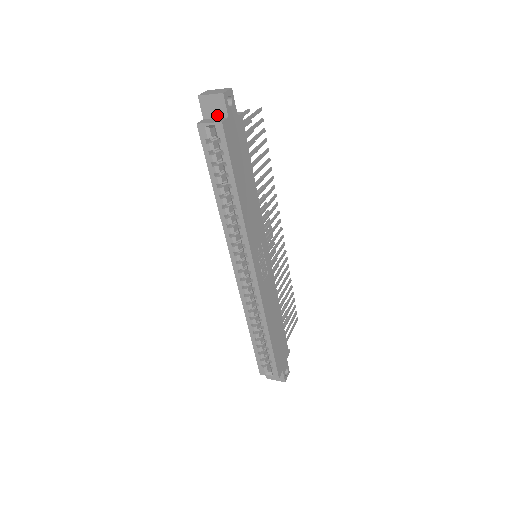
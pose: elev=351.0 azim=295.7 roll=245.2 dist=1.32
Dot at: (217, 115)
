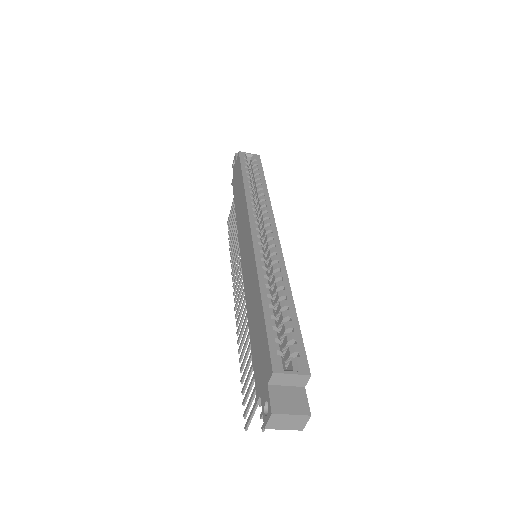
Dot at: occluded
